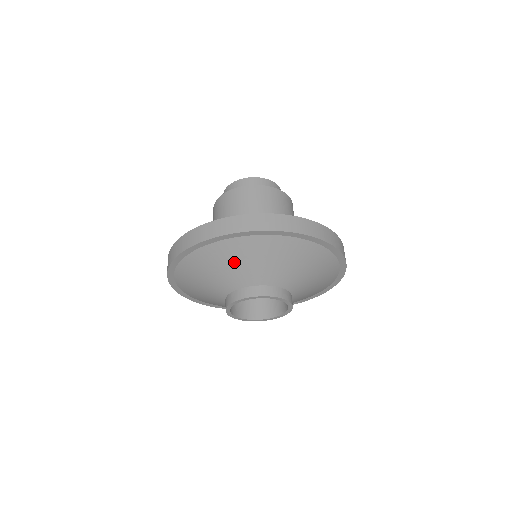
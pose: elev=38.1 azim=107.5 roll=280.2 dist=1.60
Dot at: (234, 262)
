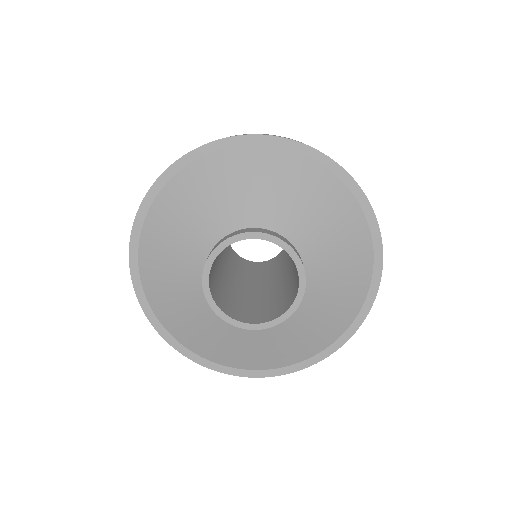
Dot at: (246, 182)
